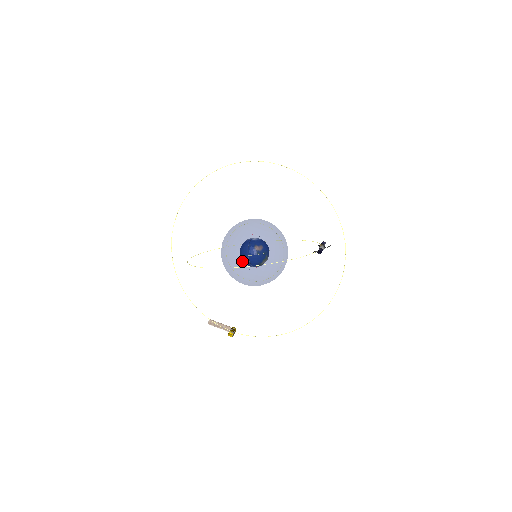
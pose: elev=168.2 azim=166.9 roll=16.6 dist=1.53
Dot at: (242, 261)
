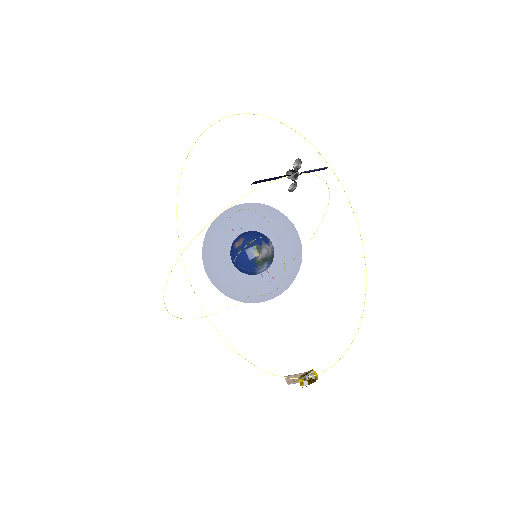
Dot at: (213, 272)
